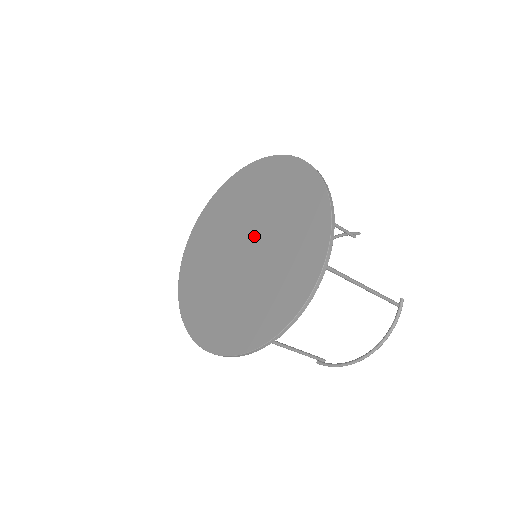
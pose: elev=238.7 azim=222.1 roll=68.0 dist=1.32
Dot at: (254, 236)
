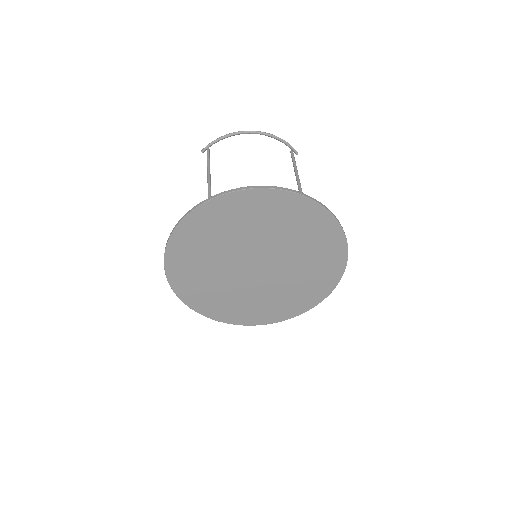
Dot at: (273, 264)
